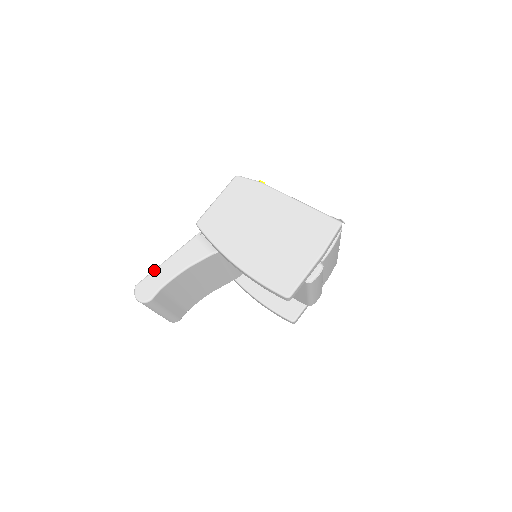
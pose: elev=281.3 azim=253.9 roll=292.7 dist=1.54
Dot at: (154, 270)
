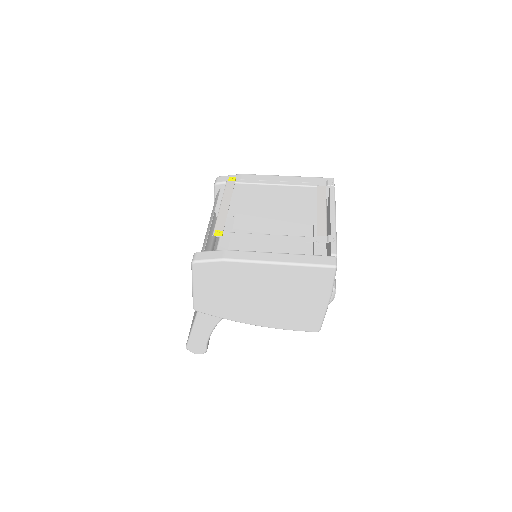
Dot at: (190, 337)
